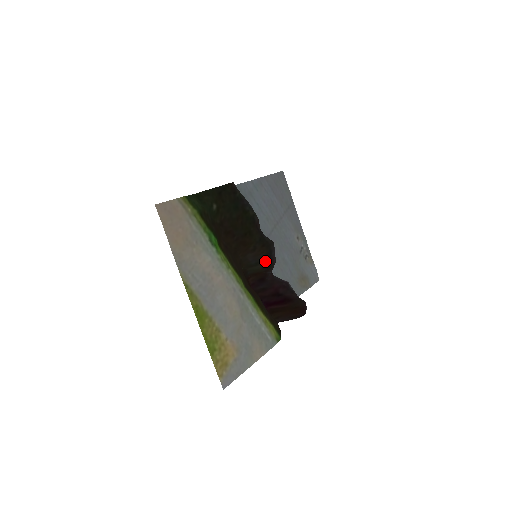
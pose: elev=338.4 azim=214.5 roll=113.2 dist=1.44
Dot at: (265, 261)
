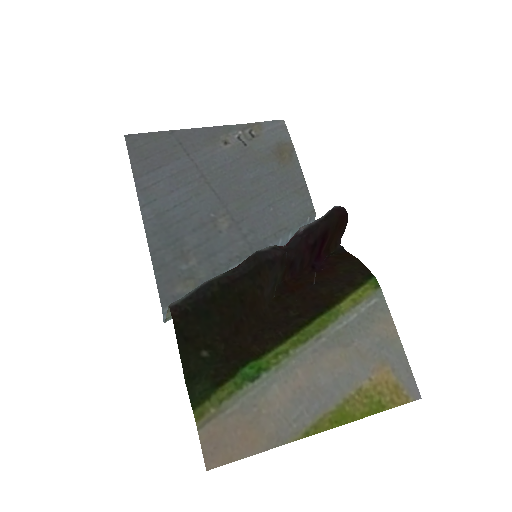
Dot at: (276, 269)
